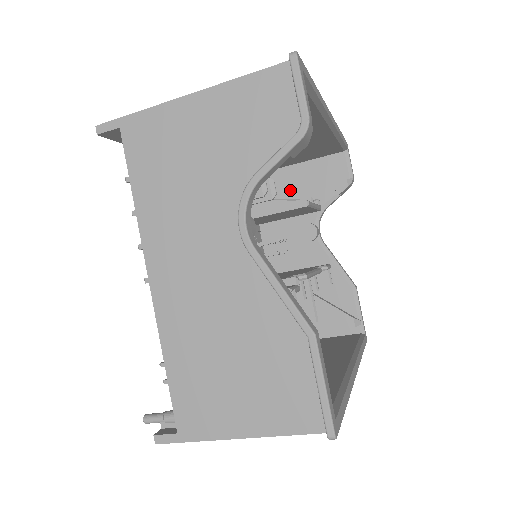
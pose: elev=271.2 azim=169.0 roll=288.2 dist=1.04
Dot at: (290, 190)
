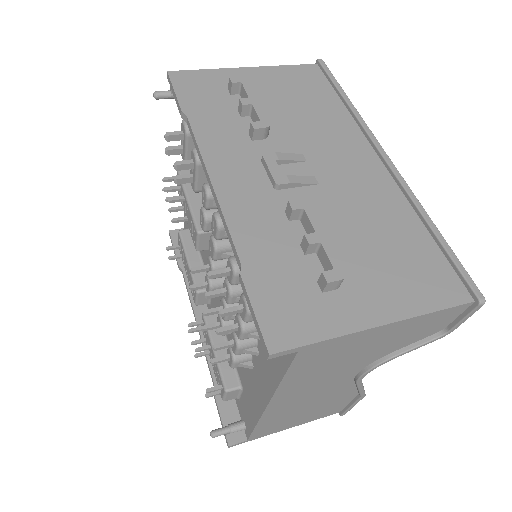
Dot at: occluded
